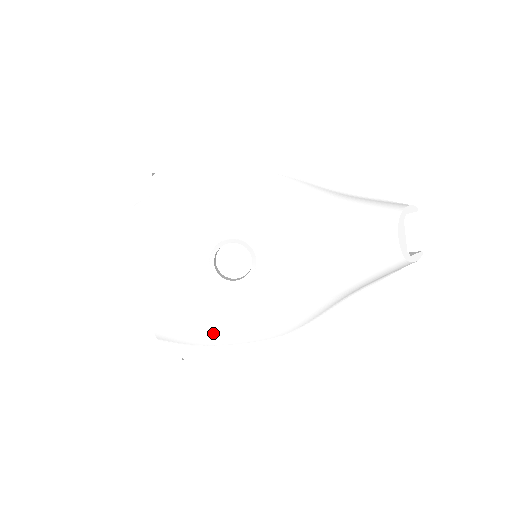
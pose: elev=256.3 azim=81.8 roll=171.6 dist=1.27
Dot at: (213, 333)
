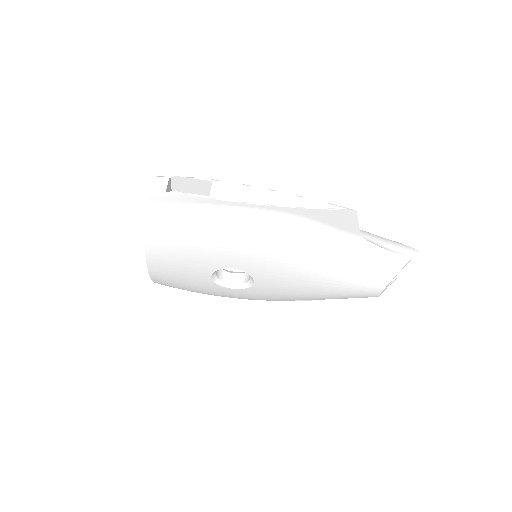
Dot at: occluded
